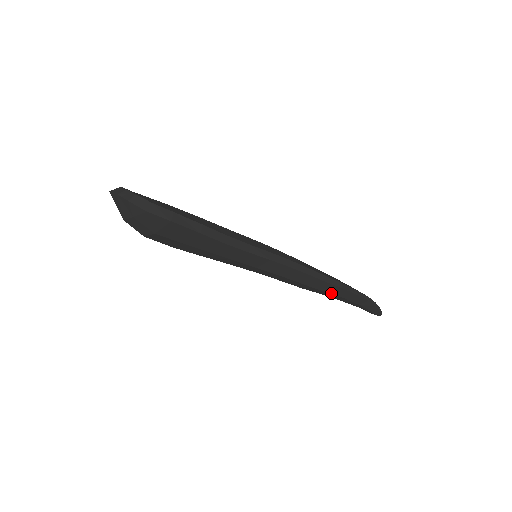
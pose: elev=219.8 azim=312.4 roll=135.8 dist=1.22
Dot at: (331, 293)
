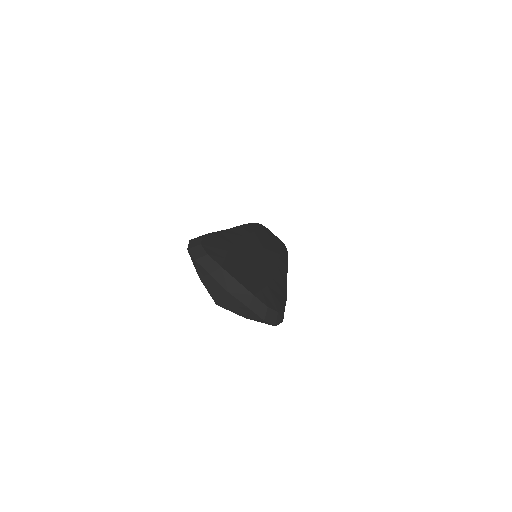
Dot at: occluded
